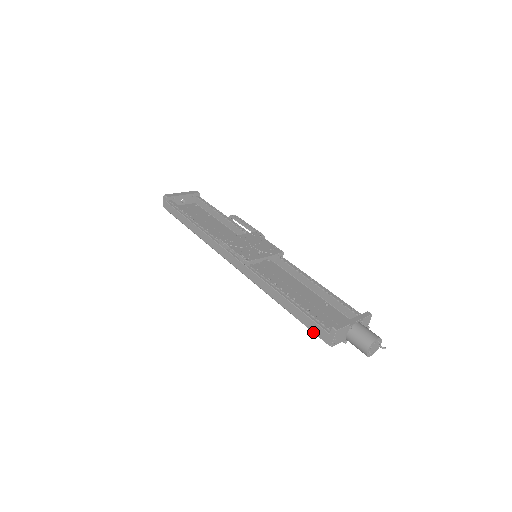
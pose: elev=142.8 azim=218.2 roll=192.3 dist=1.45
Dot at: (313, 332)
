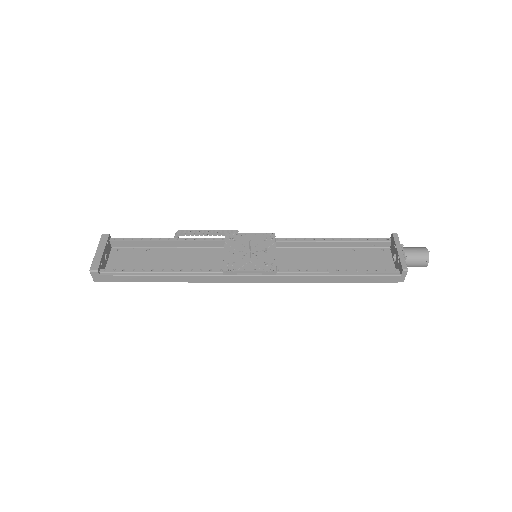
Dot at: occluded
